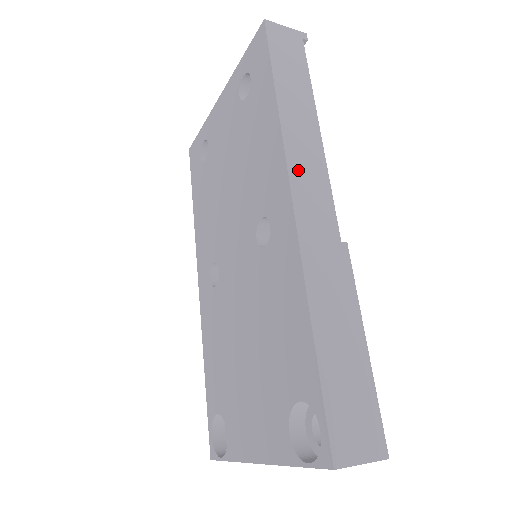
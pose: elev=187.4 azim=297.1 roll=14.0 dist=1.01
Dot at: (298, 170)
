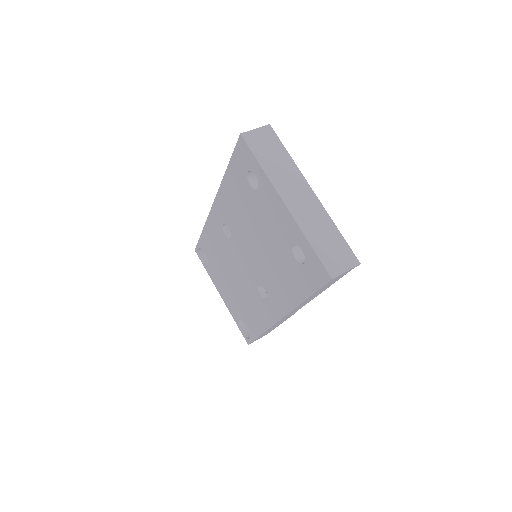
Dot at: occluded
